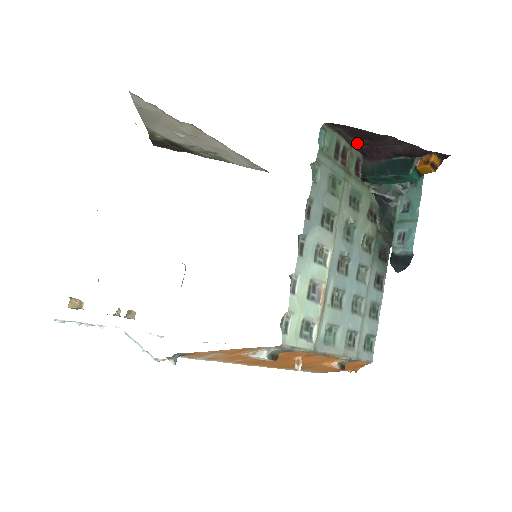
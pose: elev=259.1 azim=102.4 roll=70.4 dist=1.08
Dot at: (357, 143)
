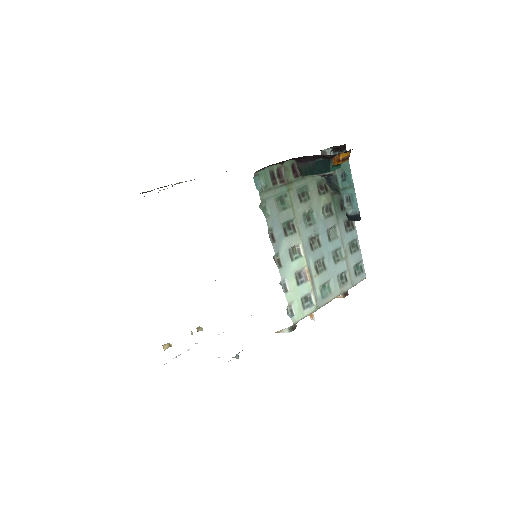
Dot at: occluded
